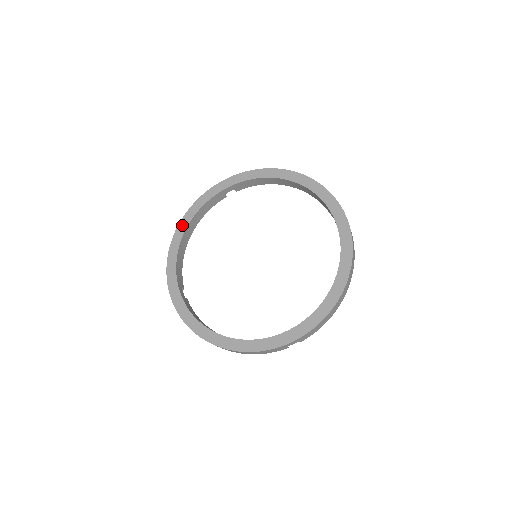
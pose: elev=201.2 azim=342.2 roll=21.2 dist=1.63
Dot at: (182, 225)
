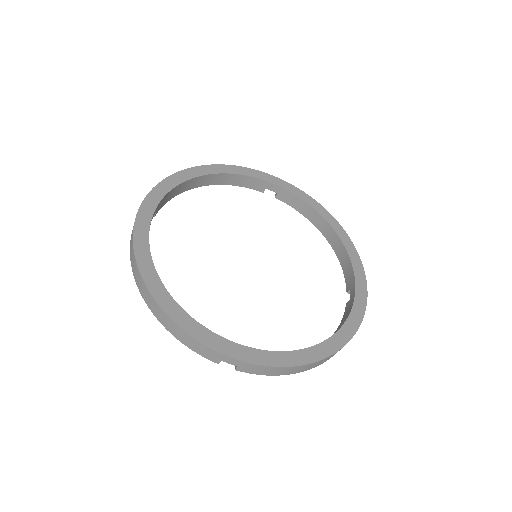
Dot at: (149, 276)
